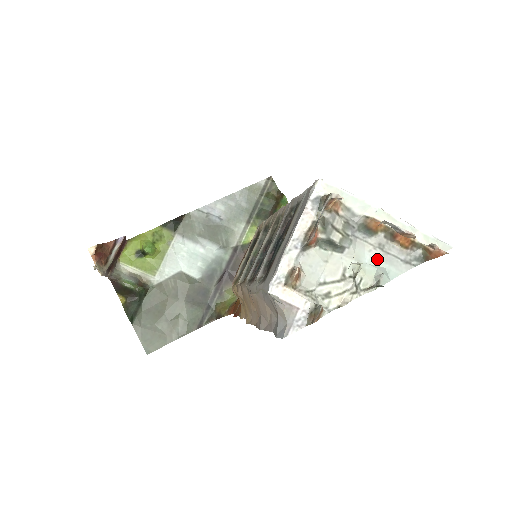
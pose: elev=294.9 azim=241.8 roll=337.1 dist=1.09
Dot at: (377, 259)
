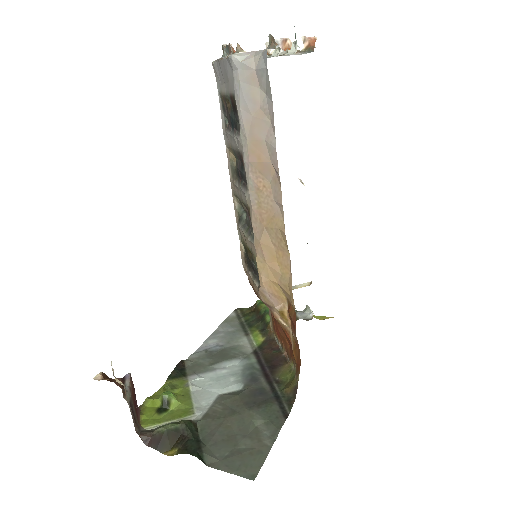
Dot at: occluded
